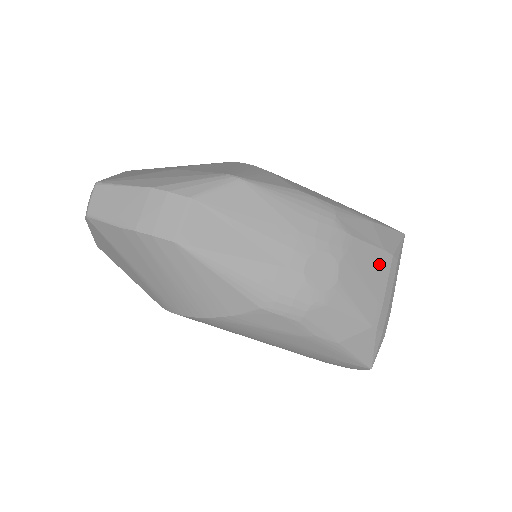
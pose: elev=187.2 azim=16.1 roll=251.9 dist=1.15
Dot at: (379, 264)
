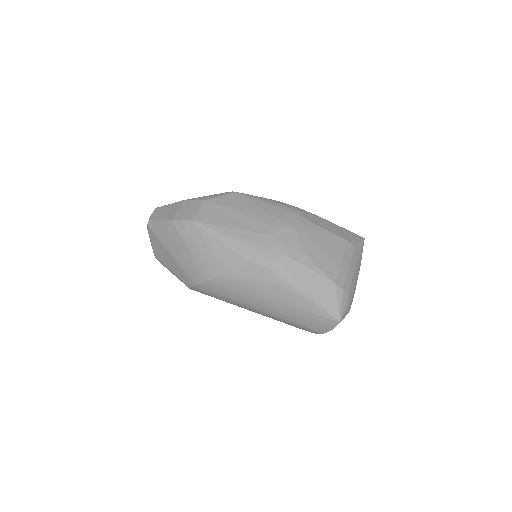
Dot at: (335, 243)
